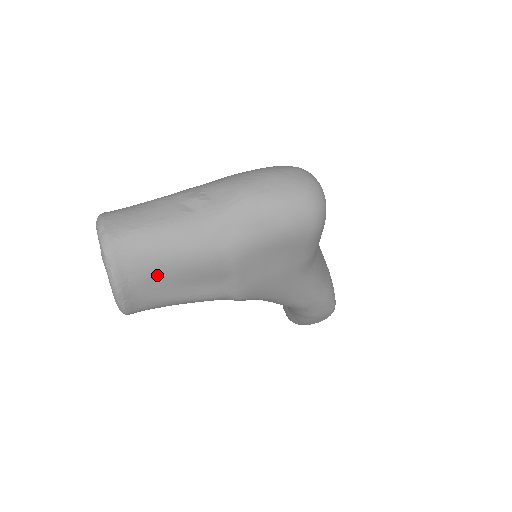
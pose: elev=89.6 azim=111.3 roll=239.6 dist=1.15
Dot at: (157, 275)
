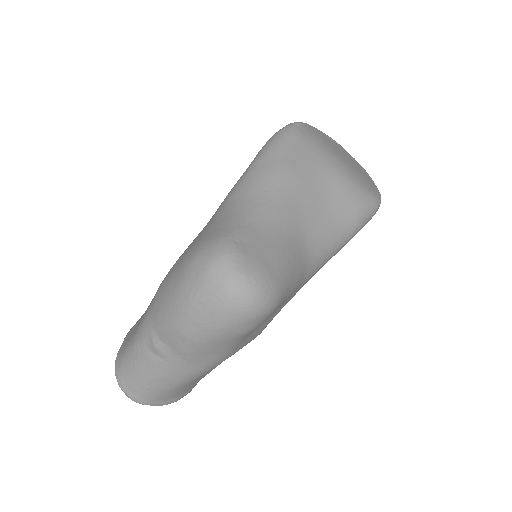
Dot at: (186, 387)
